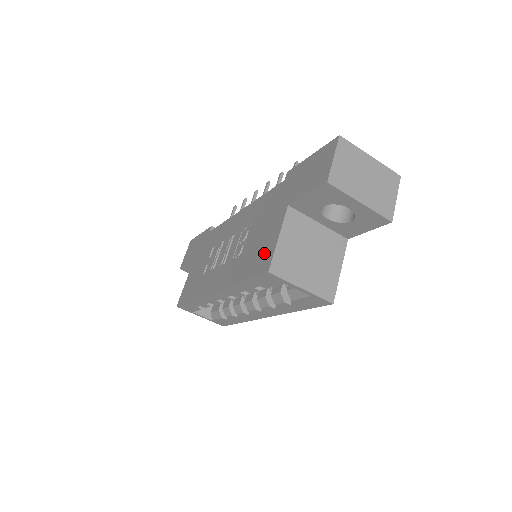
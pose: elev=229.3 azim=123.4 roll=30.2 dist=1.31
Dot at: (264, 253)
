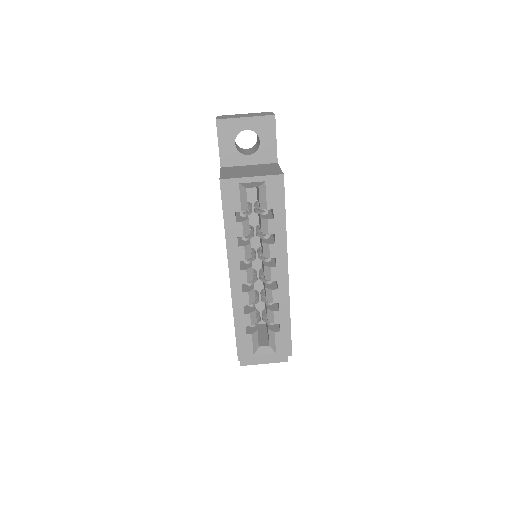
Dot at: occluded
